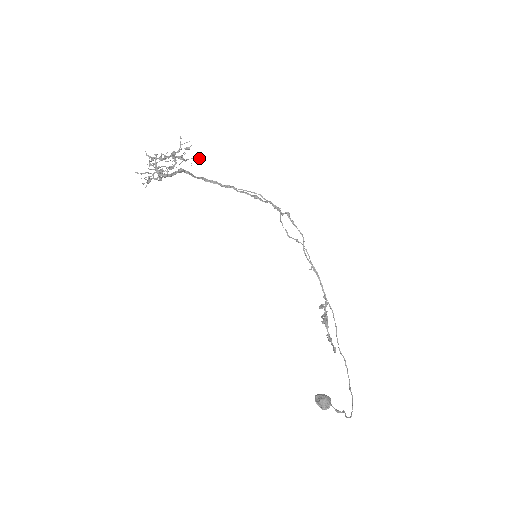
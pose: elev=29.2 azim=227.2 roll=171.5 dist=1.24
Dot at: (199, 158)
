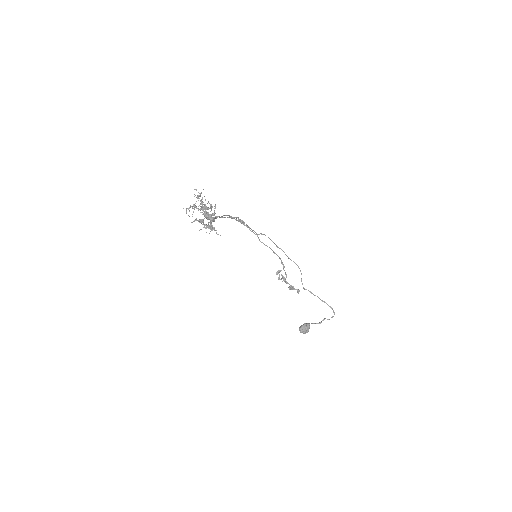
Dot at: occluded
